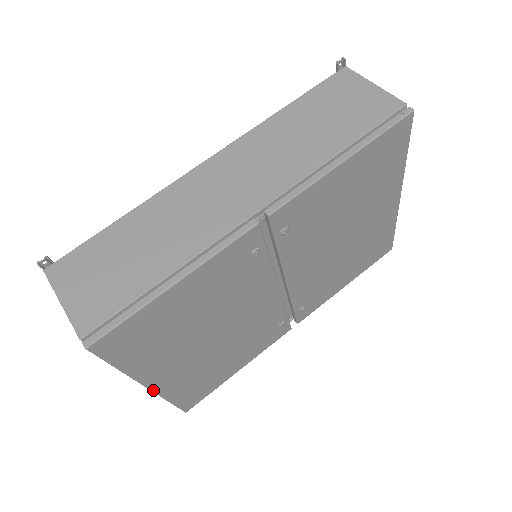
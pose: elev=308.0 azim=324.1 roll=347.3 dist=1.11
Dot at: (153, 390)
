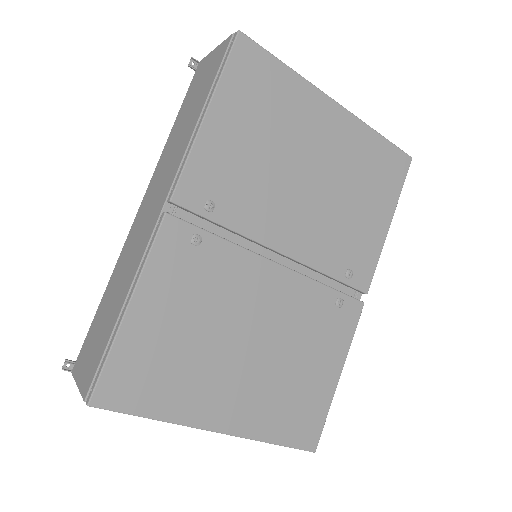
Dot at: (229, 433)
